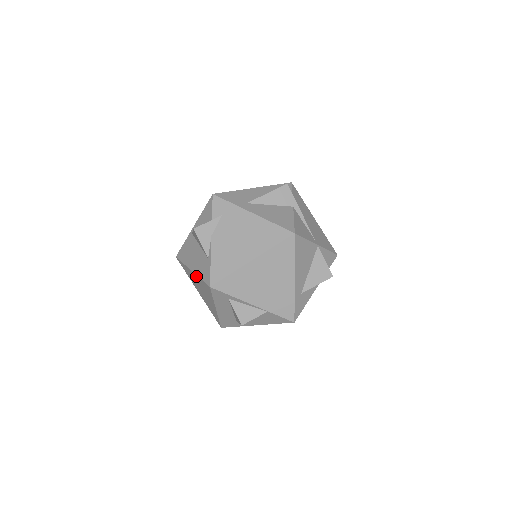
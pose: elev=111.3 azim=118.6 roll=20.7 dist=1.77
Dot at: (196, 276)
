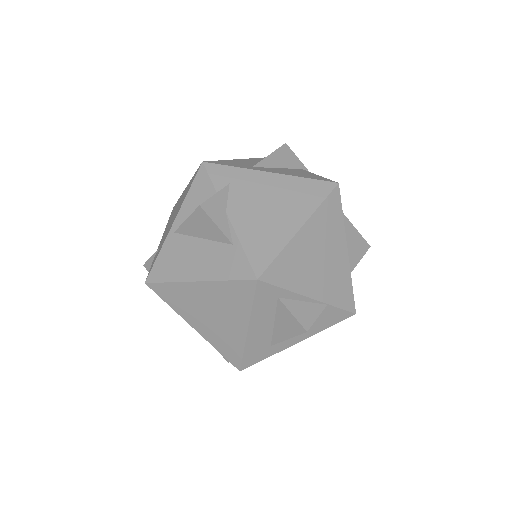
Dot at: (210, 285)
